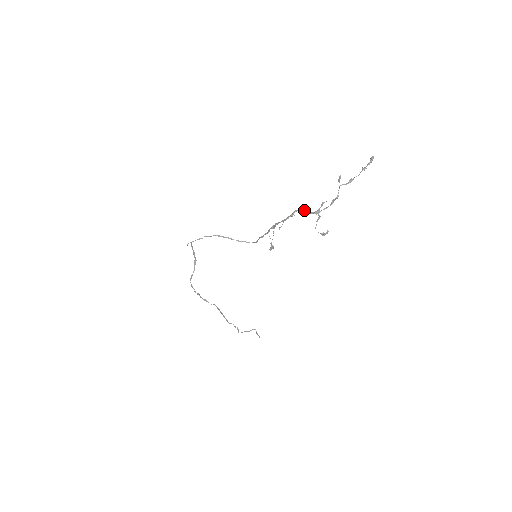
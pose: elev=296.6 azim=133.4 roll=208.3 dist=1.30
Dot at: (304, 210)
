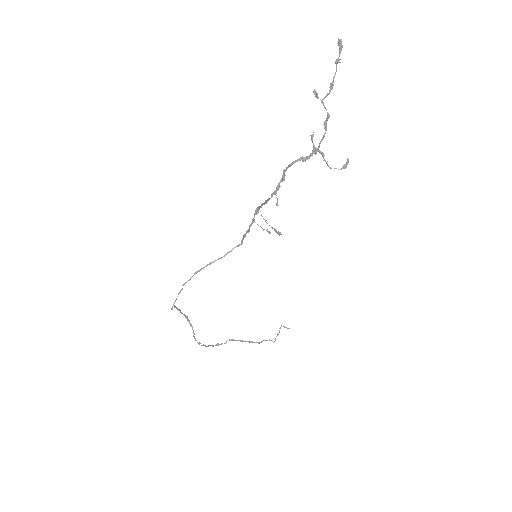
Dot at: (296, 161)
